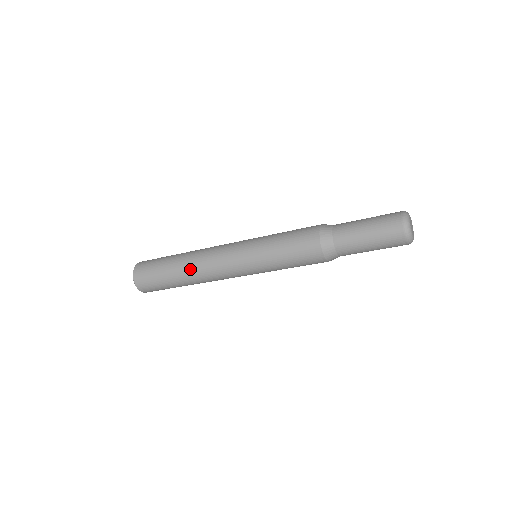
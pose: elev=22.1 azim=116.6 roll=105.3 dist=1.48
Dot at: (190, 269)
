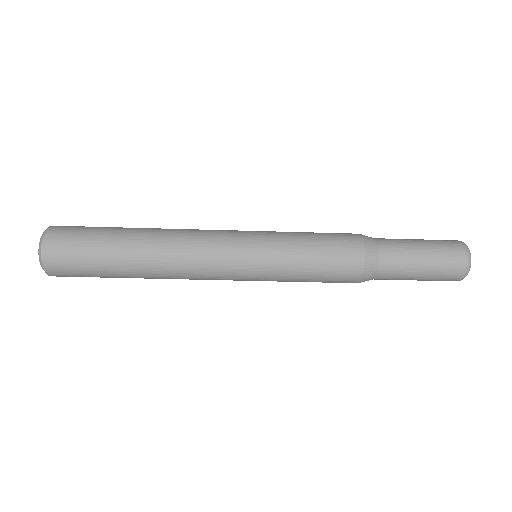
Dot at: (155, 248)
